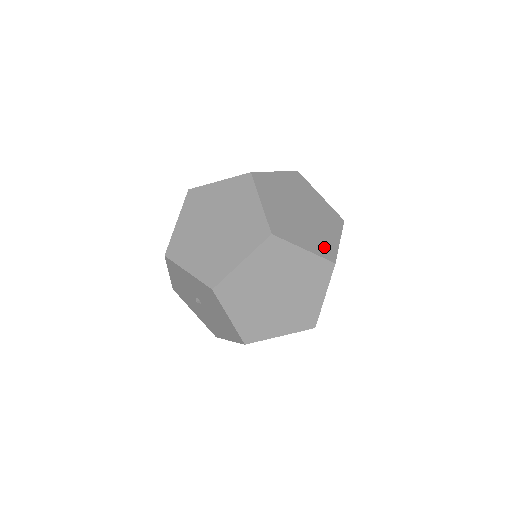
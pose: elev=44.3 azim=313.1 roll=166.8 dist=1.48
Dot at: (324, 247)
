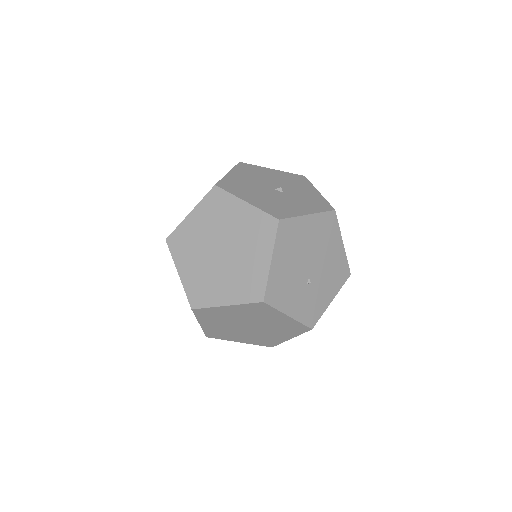
Dot at: (249, 287)
